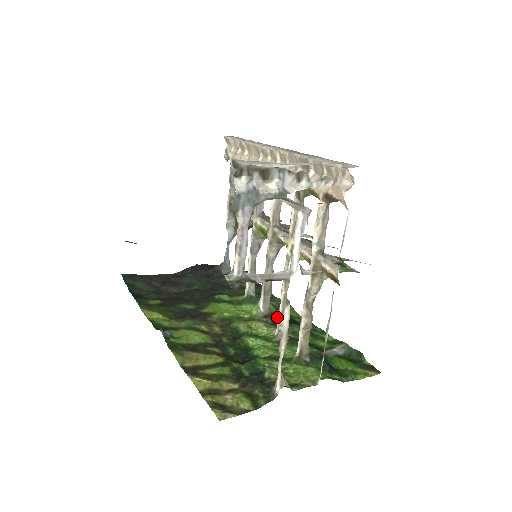
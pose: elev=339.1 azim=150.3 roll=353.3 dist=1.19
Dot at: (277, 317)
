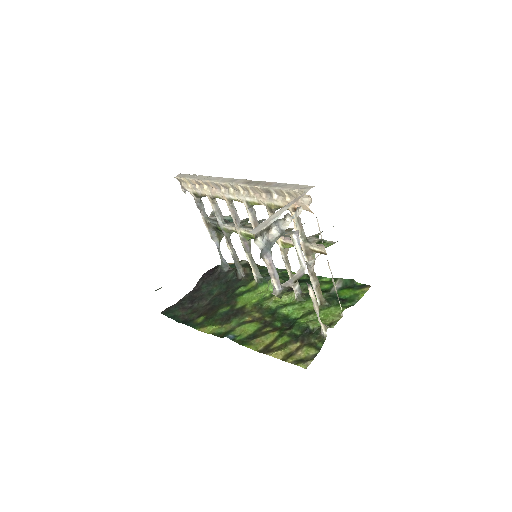
Dot at: occluded
